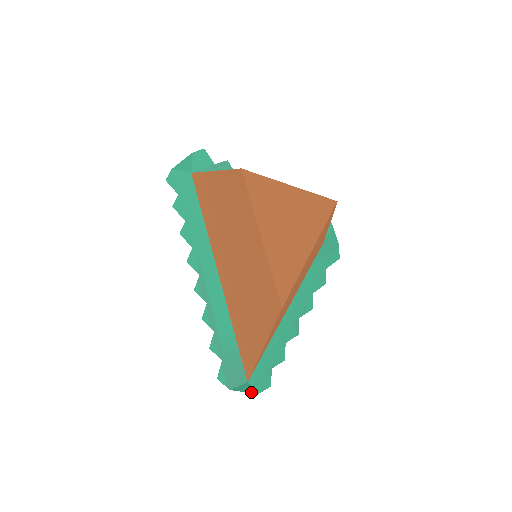
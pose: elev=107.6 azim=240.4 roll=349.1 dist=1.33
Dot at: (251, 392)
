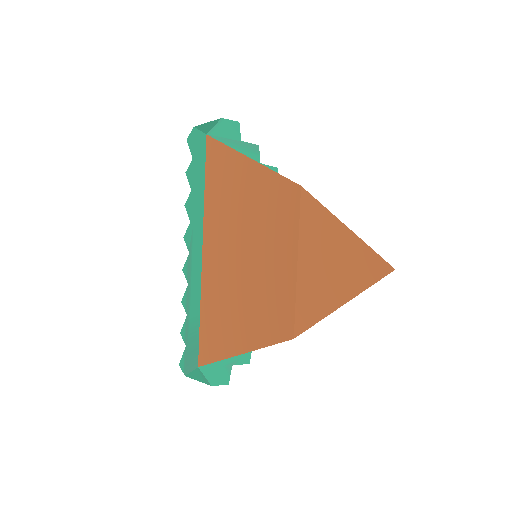
Dot at: (205, 382)
